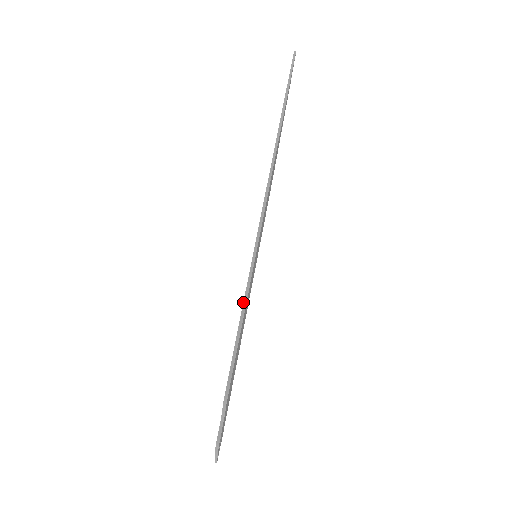
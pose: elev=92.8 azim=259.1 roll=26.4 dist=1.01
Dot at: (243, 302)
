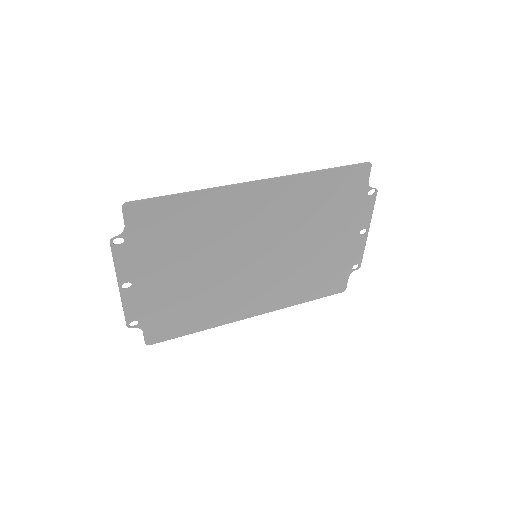
Dot at: (179, 193)
